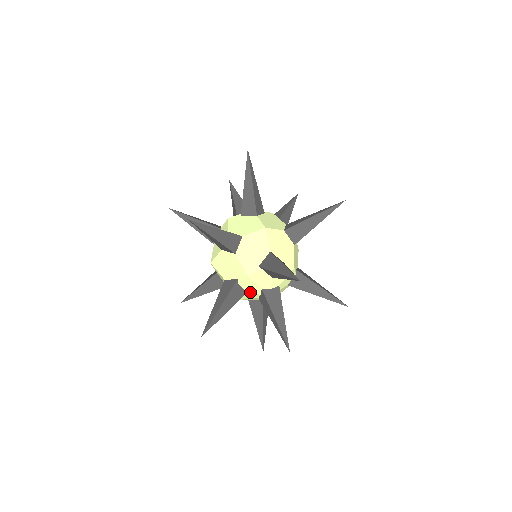
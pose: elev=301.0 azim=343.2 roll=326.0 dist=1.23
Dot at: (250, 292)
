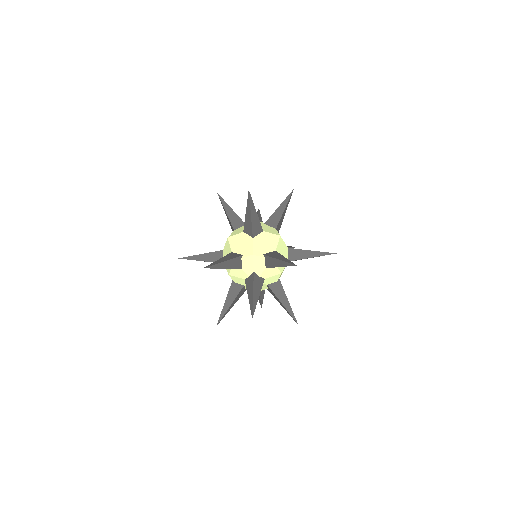
Dot at: (244, 270)
